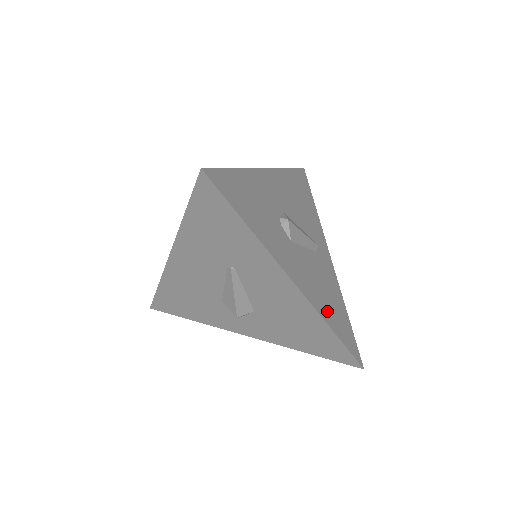
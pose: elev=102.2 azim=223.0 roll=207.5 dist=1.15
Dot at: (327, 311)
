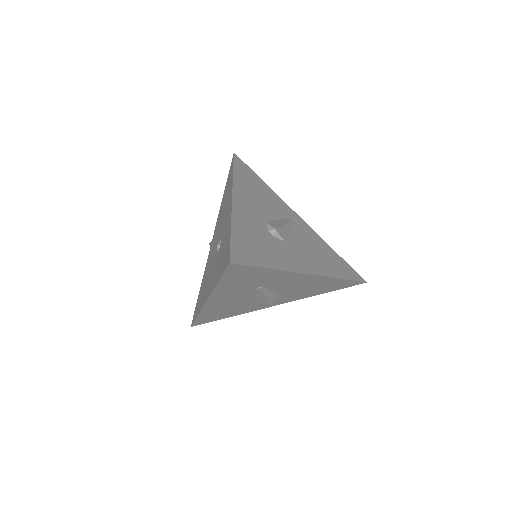
Dot at: (331, 268)
